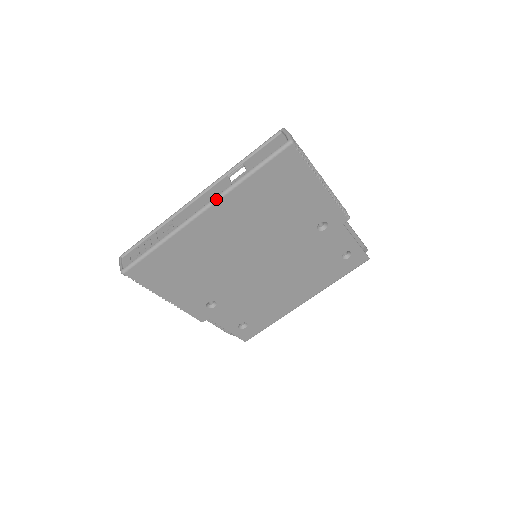
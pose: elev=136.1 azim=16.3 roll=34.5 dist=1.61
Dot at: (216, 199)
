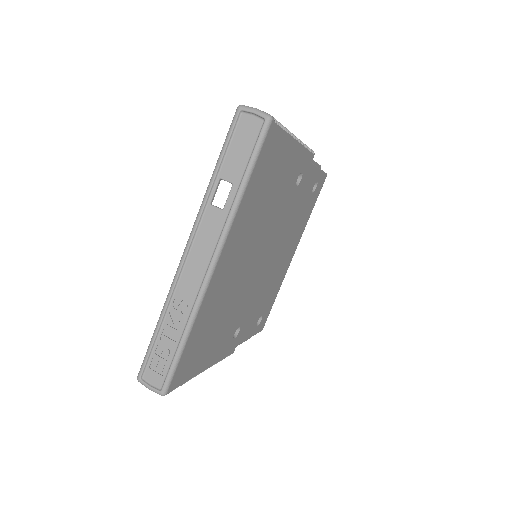
Dot at: (223, 241)
